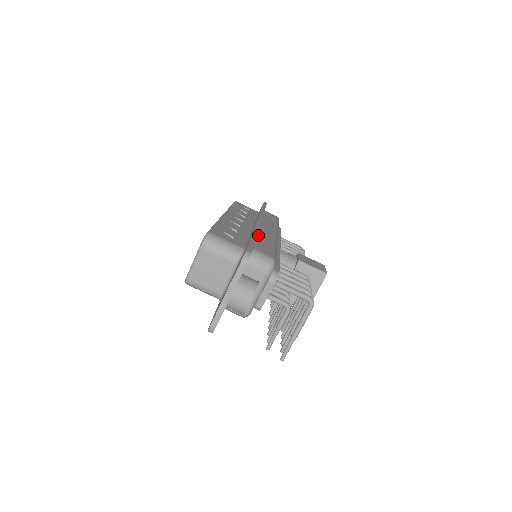
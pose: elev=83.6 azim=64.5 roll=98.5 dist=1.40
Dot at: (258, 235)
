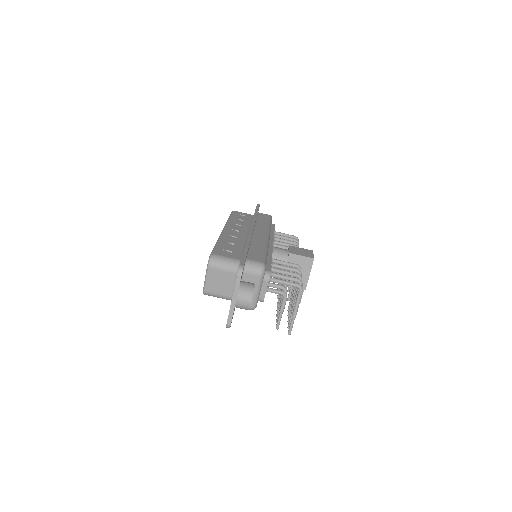
Dot at: (251, 243)
